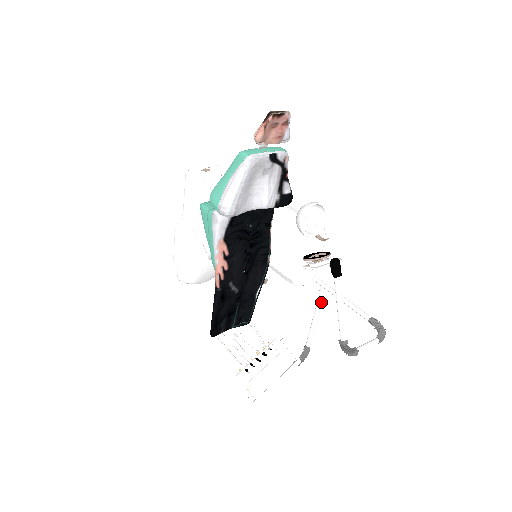
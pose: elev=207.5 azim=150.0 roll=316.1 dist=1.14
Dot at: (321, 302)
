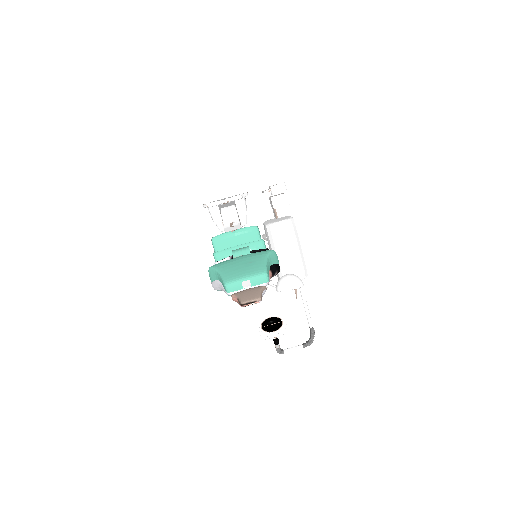
Dot at: occluded
